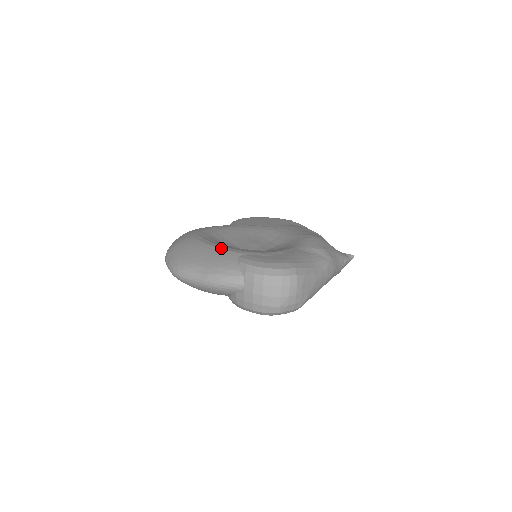
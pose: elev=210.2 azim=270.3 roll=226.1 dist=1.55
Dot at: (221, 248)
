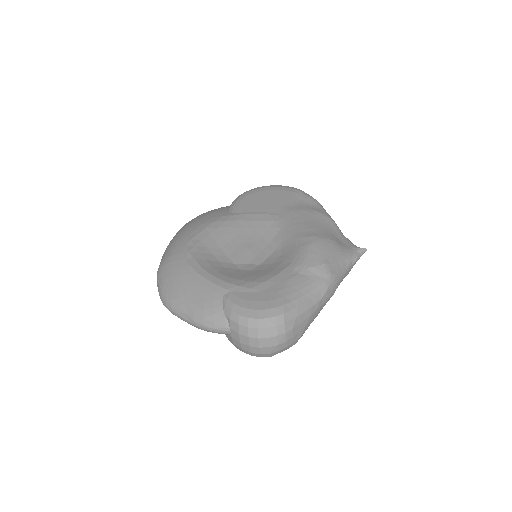
Dot at: (207, 279)
